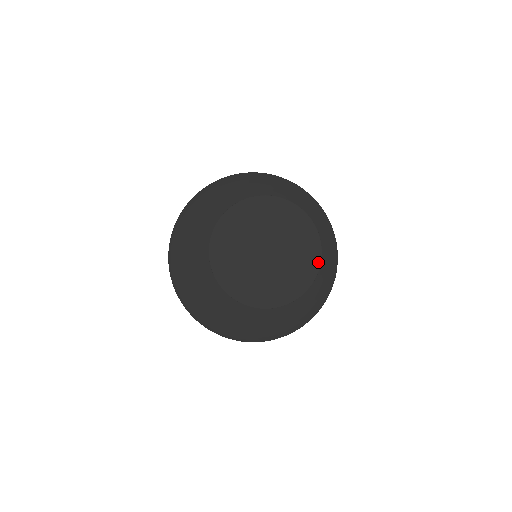
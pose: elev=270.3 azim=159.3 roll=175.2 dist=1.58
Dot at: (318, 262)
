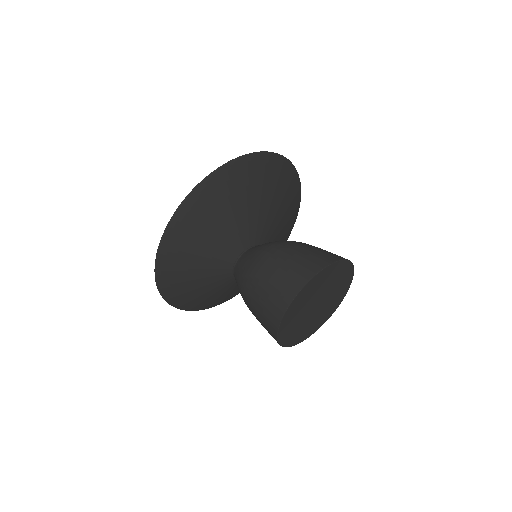
Dot at: (346, 292)
